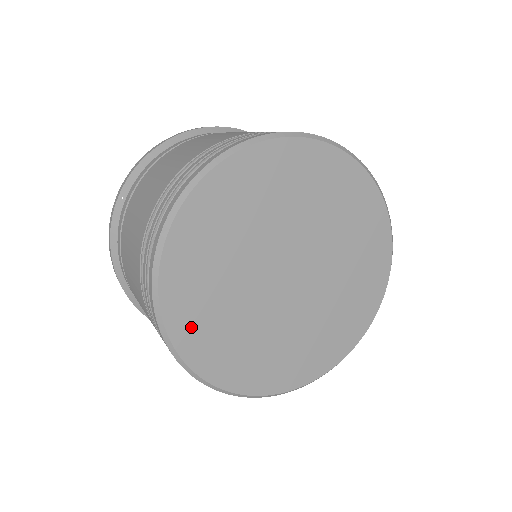
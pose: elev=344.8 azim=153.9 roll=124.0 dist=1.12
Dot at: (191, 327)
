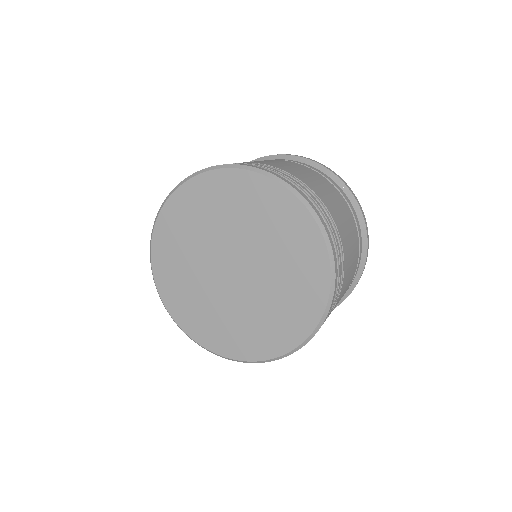
Dot at: (171, 221)
